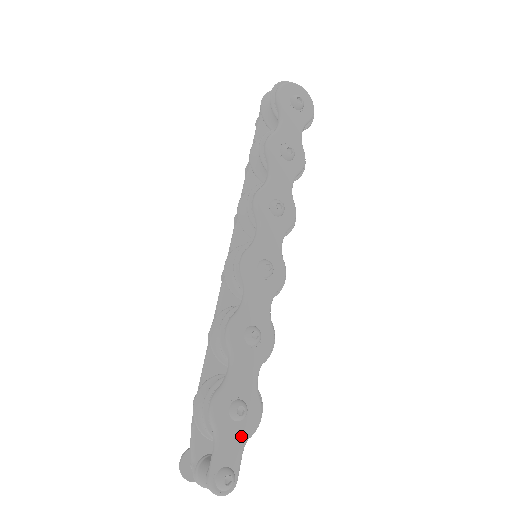
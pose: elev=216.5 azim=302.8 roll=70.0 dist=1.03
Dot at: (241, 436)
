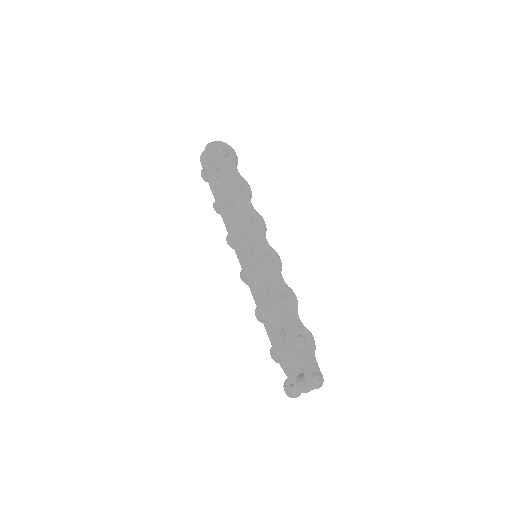
Dot at: (311, 353)
